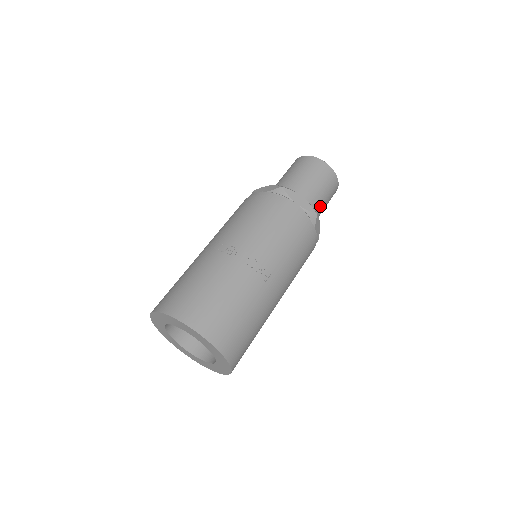
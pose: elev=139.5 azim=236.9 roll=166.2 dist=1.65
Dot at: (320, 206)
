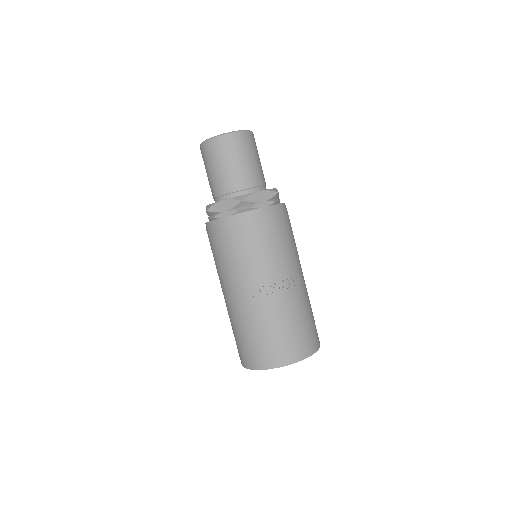
Dot at: (262, 172)
